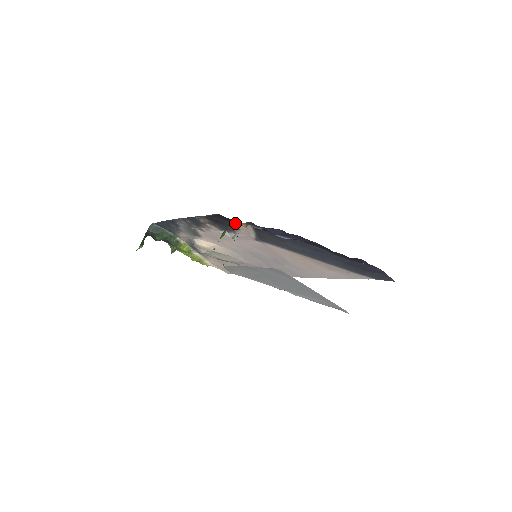
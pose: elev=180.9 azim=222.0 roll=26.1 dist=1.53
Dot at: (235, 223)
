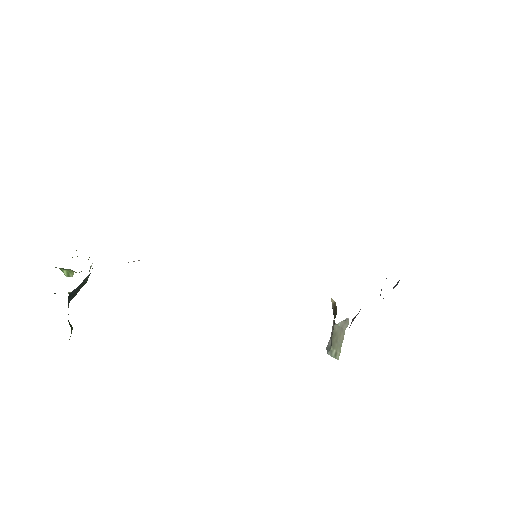
Dot at: occluded
